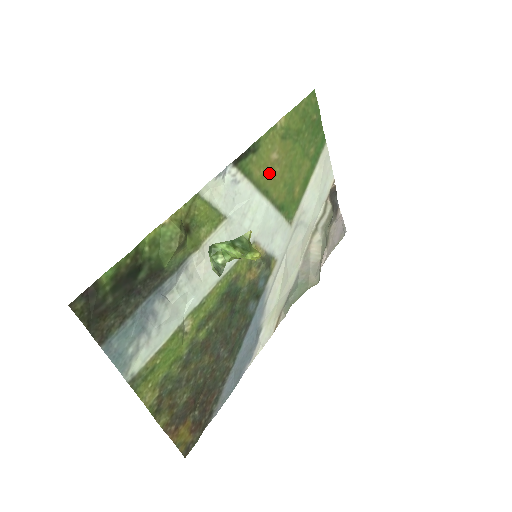
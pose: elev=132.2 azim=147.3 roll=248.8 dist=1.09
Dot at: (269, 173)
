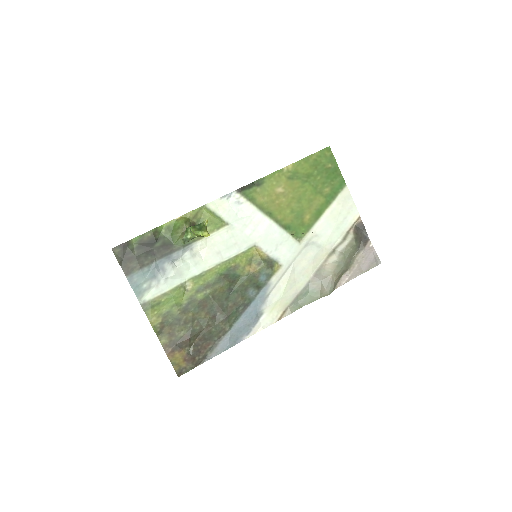
Dot at: (274, 201)
